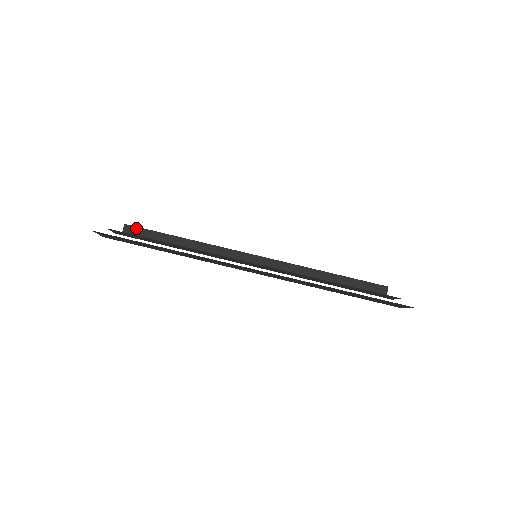
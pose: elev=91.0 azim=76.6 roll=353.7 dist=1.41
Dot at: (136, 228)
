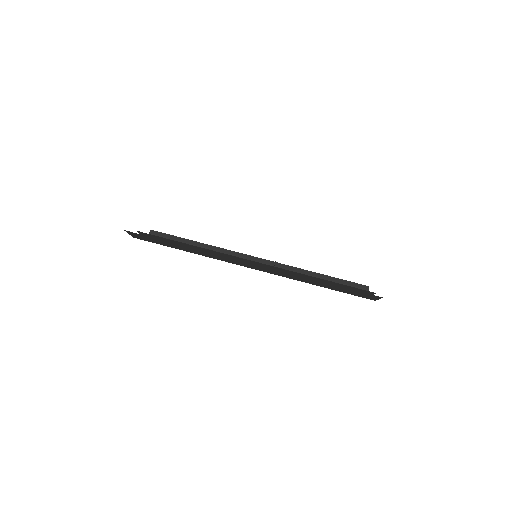
Dot at: (159, 233)
